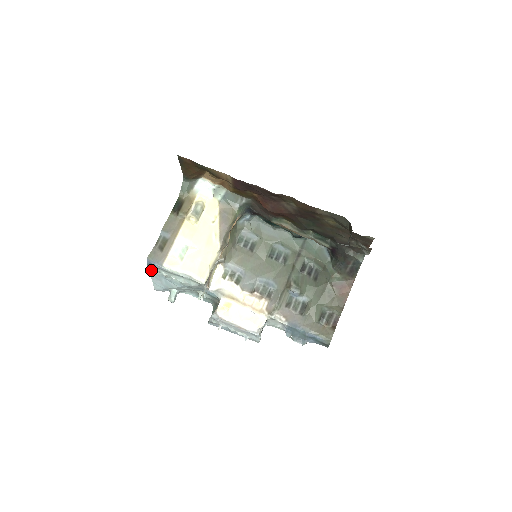
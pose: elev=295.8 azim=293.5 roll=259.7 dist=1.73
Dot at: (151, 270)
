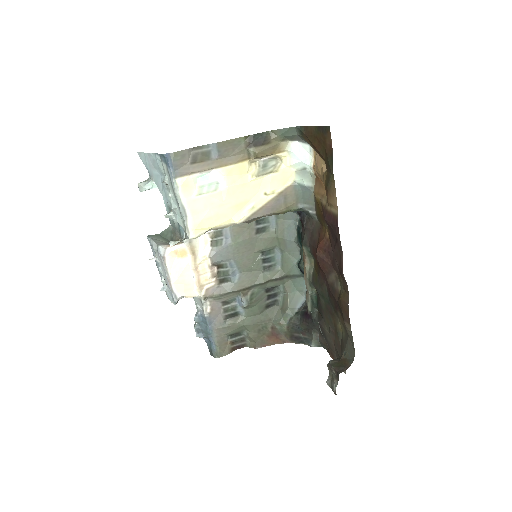
Dot at: (159, 156)
